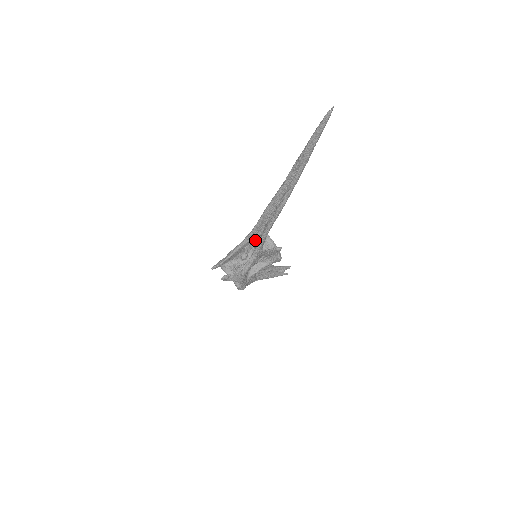
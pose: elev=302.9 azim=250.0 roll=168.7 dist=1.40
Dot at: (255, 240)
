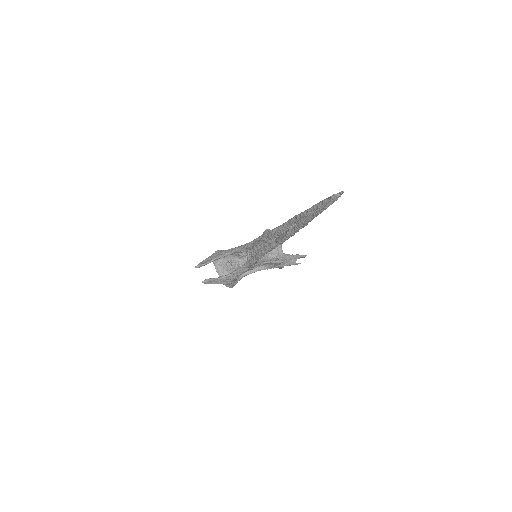
Dot at: (248, 254)
